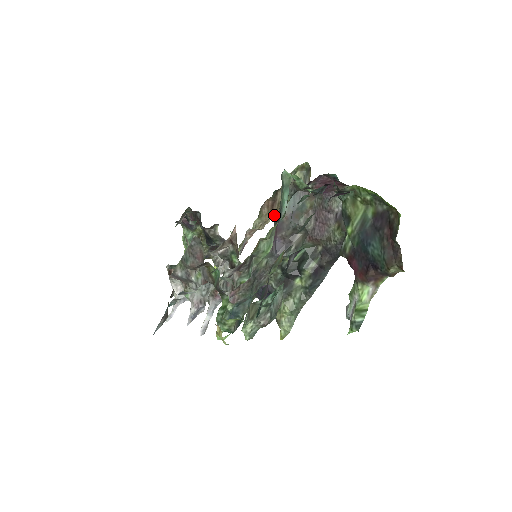
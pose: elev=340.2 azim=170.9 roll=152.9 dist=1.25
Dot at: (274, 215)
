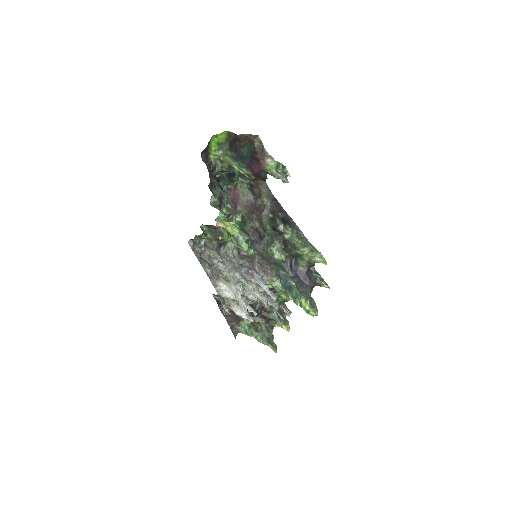
Dot at: occluded
